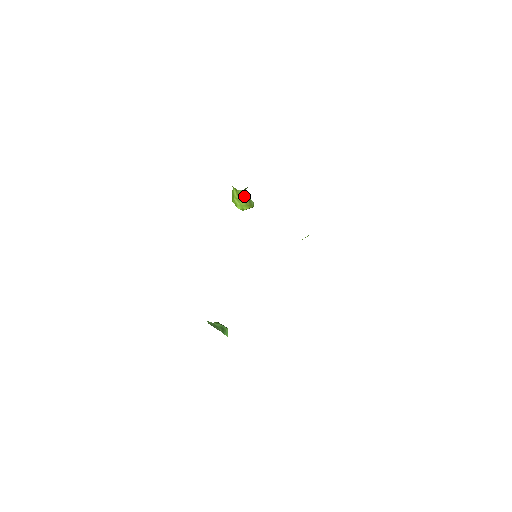
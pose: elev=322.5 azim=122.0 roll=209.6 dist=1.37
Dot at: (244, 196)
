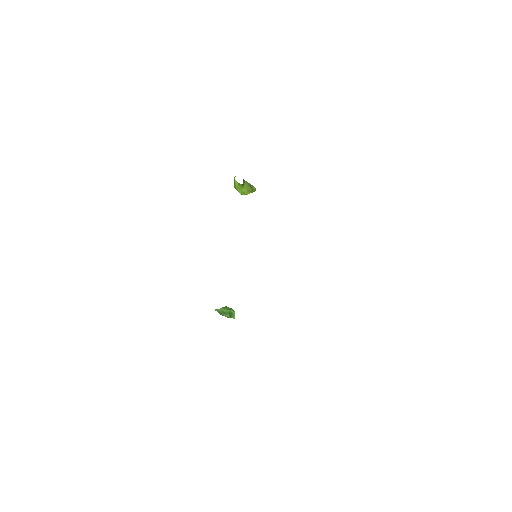
Dot at: (245, 184)
